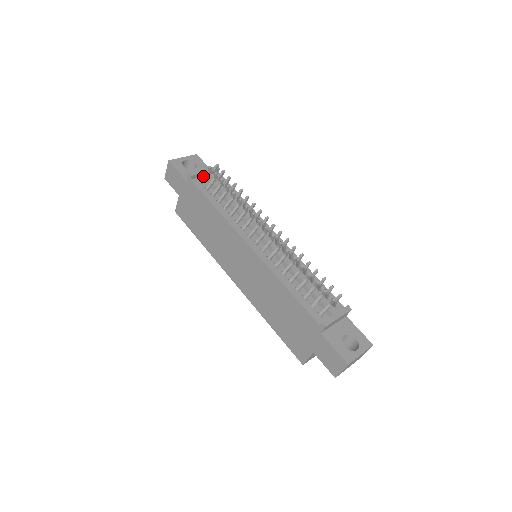
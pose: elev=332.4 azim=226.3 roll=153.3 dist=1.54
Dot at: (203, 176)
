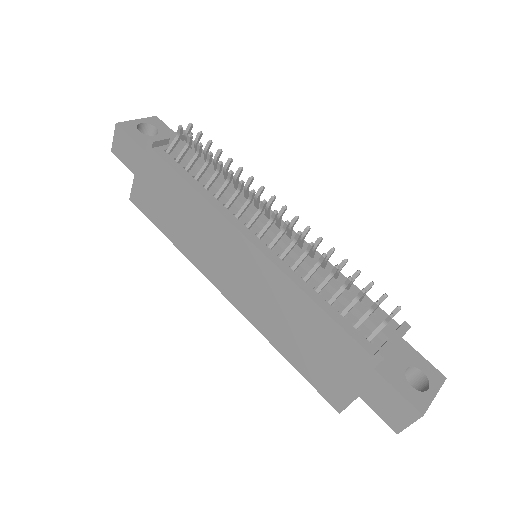
Dot at: (169, 143)
